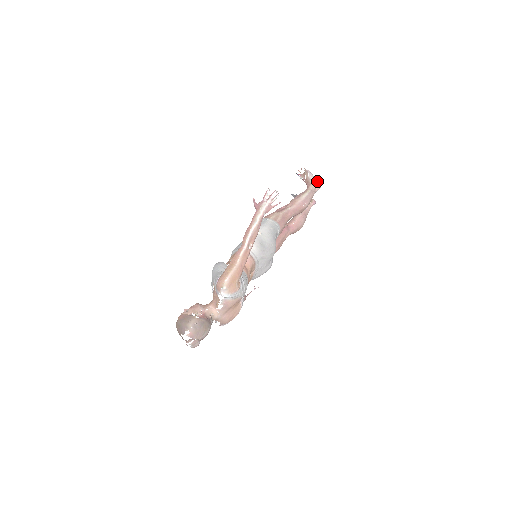
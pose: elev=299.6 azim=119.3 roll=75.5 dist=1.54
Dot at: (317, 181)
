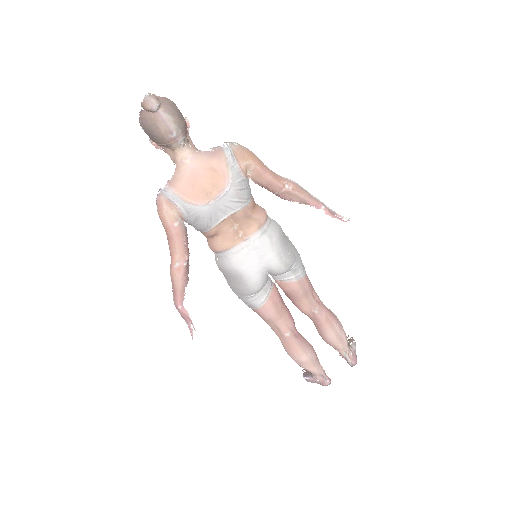
Dot at: (356, 355)
